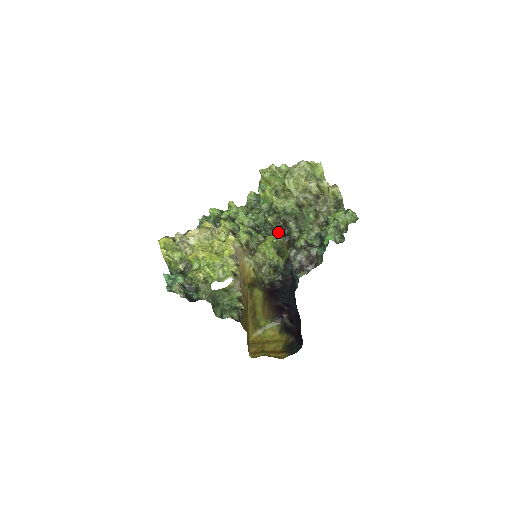
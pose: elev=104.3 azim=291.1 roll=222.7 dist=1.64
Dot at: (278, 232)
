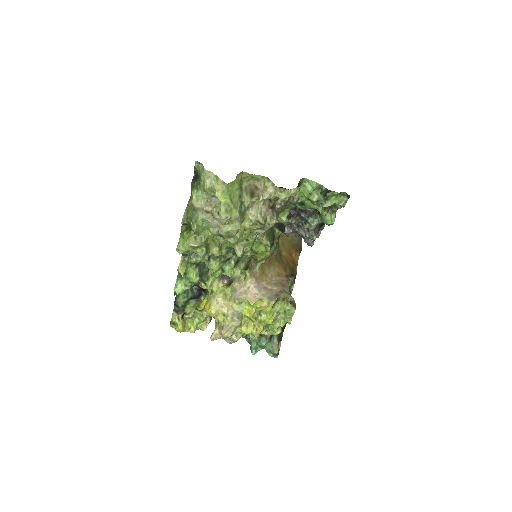
Dot at: occluded
